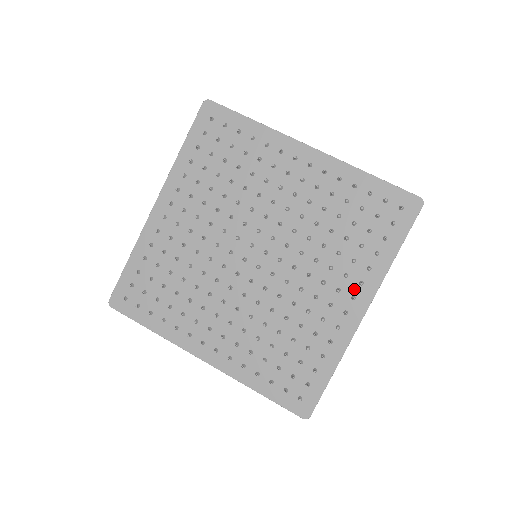
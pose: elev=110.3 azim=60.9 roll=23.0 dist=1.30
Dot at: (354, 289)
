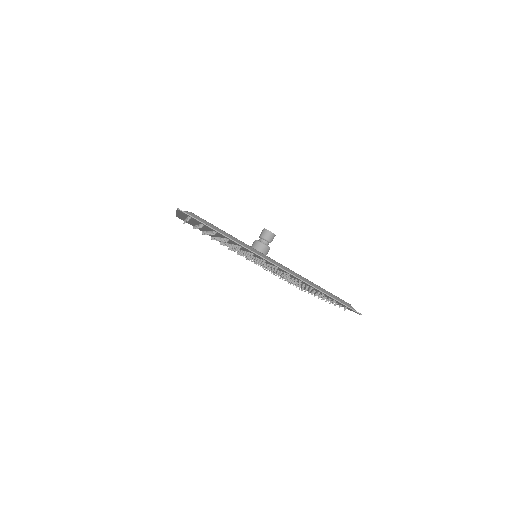
Dot at: (319, 295)
